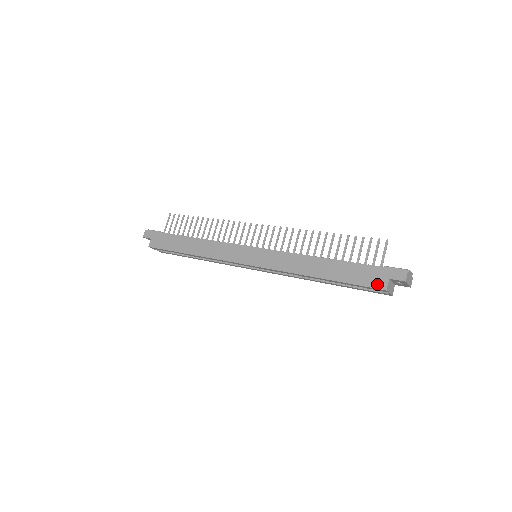
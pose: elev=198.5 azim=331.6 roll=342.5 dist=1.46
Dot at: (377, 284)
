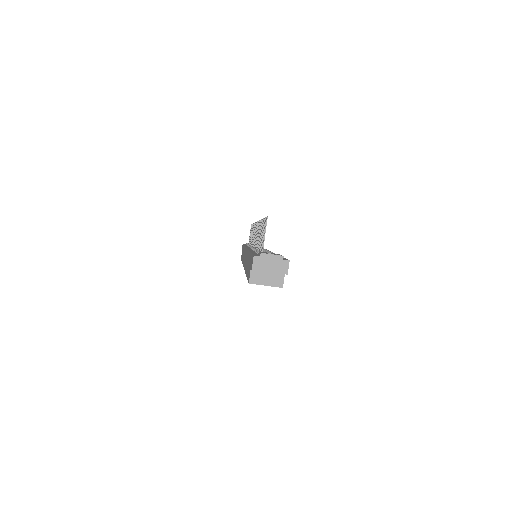
Dot at: occluded
